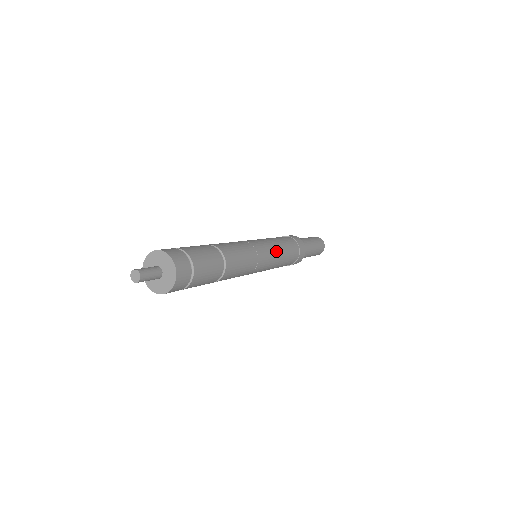
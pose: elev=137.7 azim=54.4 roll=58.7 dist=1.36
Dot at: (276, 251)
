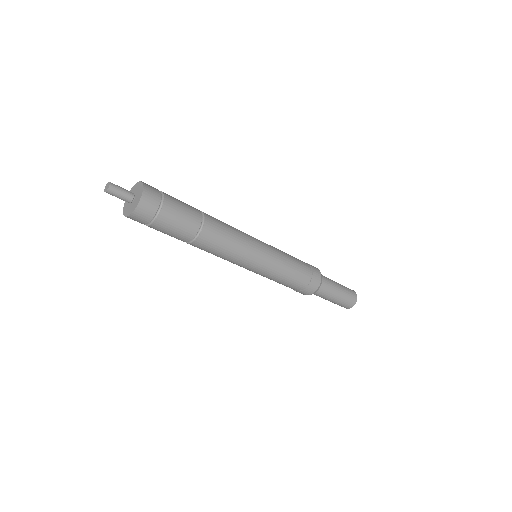
Dot at: (274, 265)
